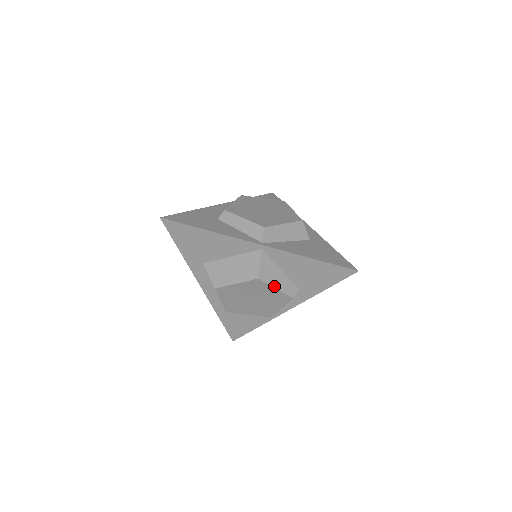
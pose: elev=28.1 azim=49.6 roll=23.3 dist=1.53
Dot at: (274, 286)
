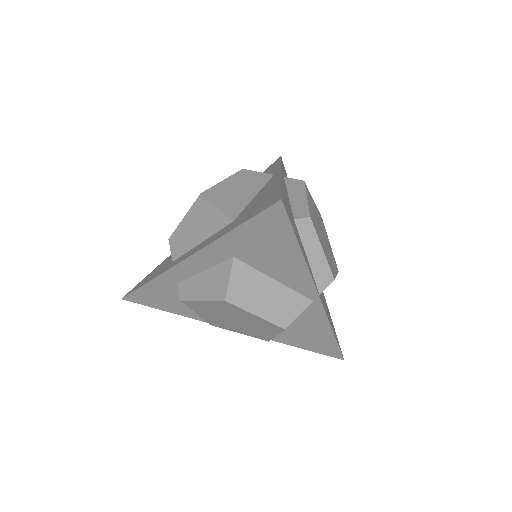
Dot at: occluded
